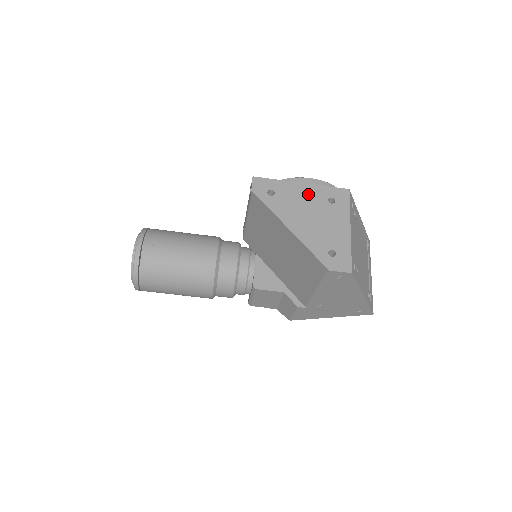
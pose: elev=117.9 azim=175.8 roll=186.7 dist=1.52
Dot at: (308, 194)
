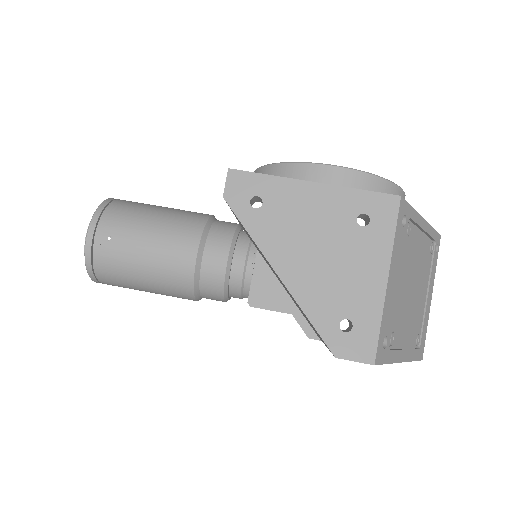
Dot at: (322, 206)
